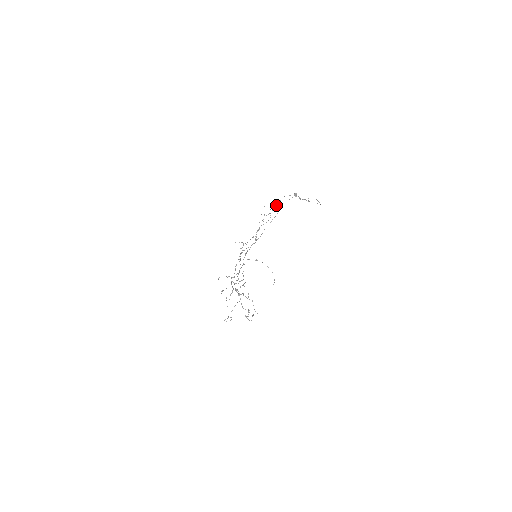
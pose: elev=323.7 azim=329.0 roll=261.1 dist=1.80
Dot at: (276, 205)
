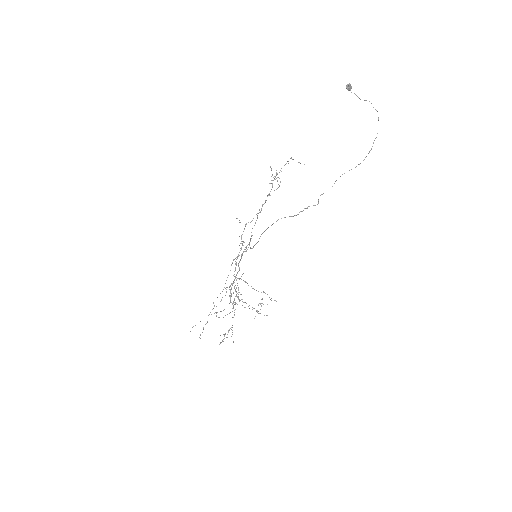
Dot at: (290, 158)
